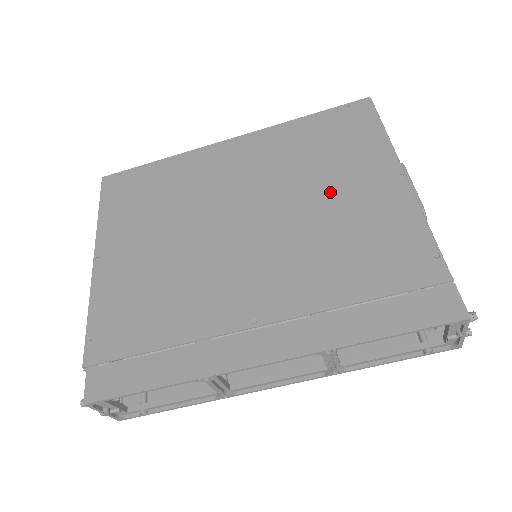
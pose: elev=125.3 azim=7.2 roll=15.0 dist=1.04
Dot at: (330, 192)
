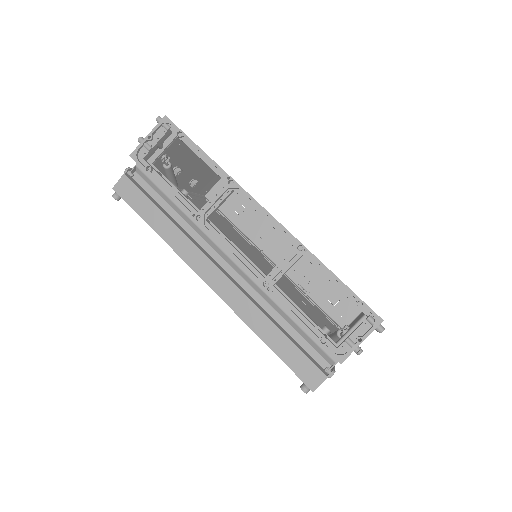
Dot at: occluded
